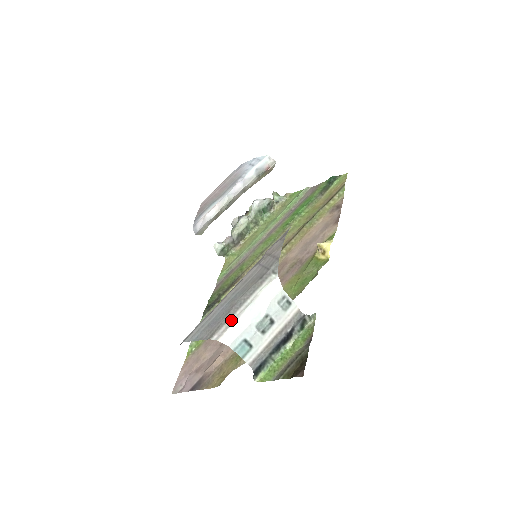
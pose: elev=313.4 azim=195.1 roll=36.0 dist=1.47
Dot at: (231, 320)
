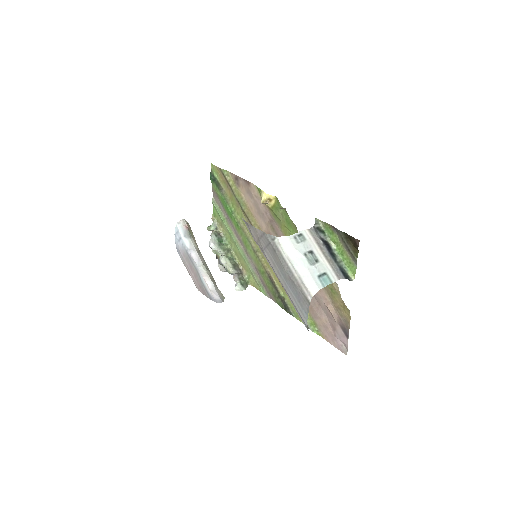
Dot at: (300, 282)
